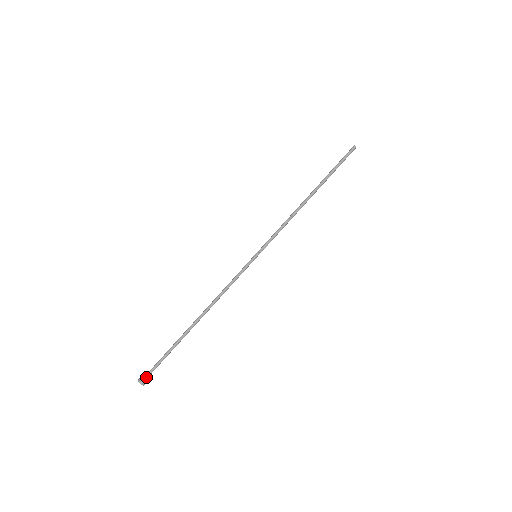
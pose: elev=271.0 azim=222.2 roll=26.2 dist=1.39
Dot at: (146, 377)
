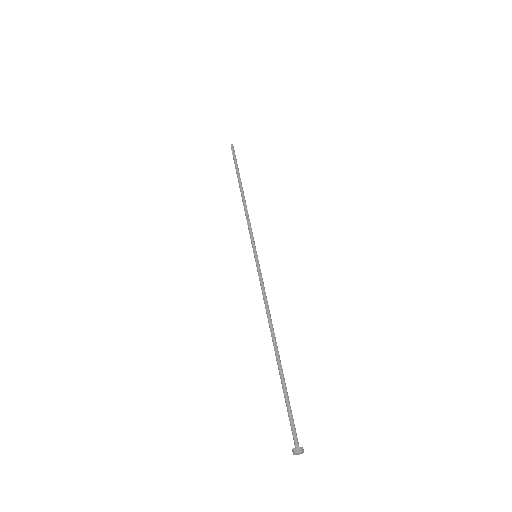
Dot at: occluded
